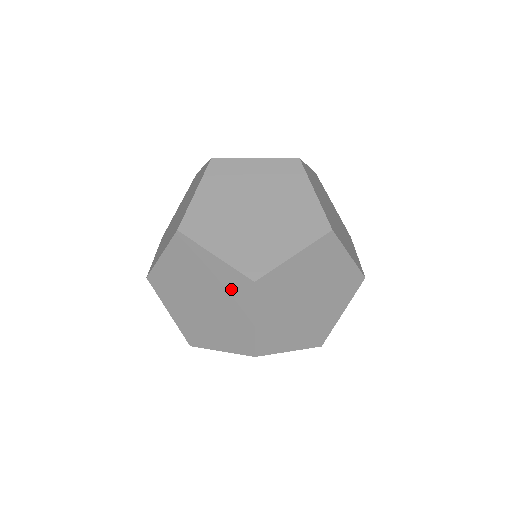
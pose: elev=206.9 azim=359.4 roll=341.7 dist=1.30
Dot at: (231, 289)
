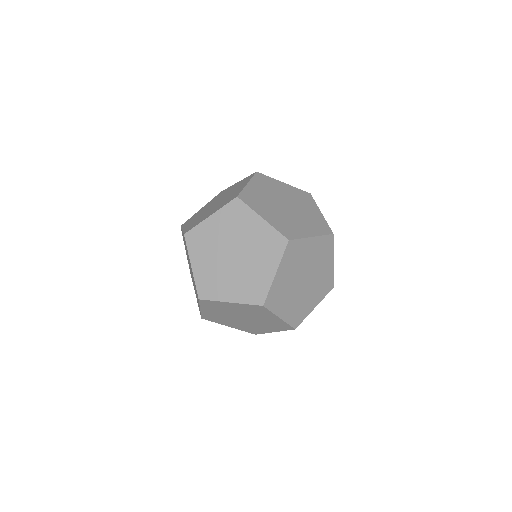
Dot at: occluded
